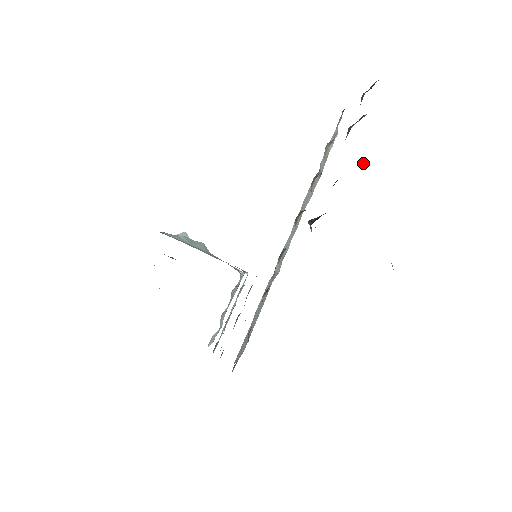
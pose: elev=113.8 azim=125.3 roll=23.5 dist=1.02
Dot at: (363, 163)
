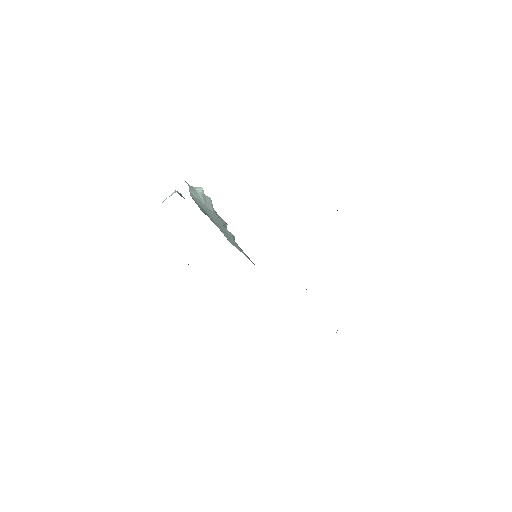
Dot at: occluded
